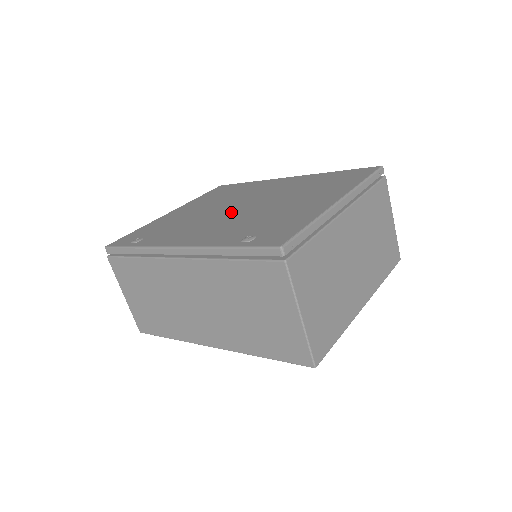
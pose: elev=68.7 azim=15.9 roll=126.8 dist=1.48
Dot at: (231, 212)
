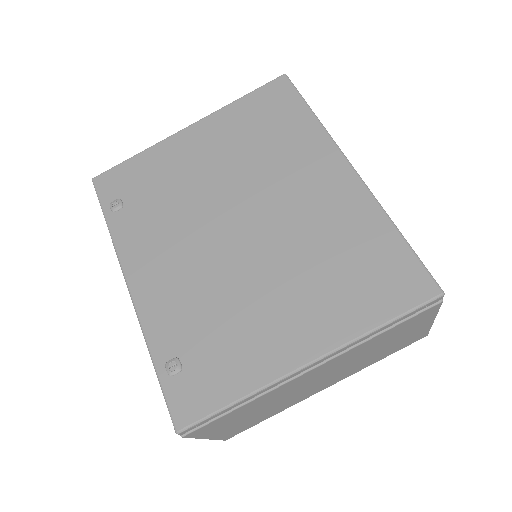
Dot at: (219, 235)
